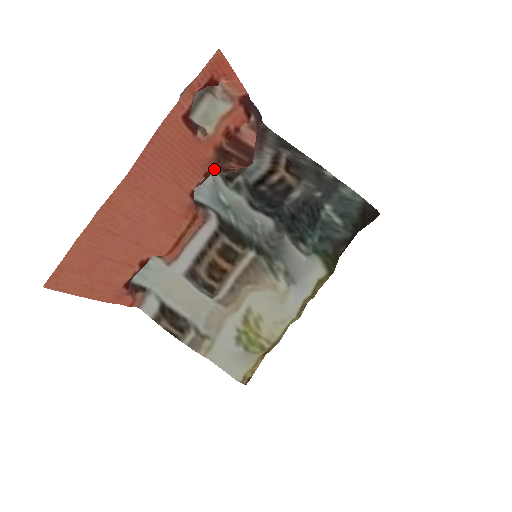
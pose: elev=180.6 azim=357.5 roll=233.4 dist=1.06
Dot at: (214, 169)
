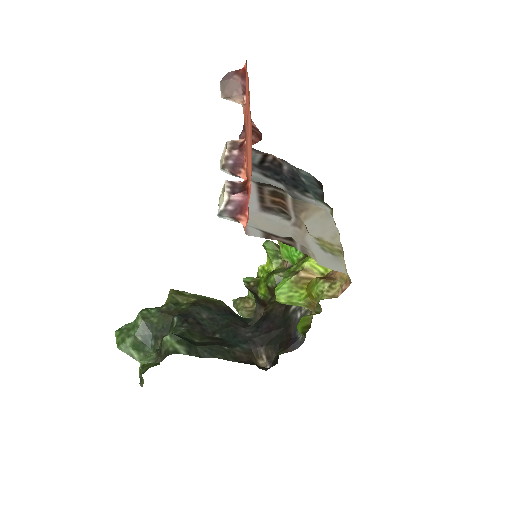
Dot at: (245, 138)
